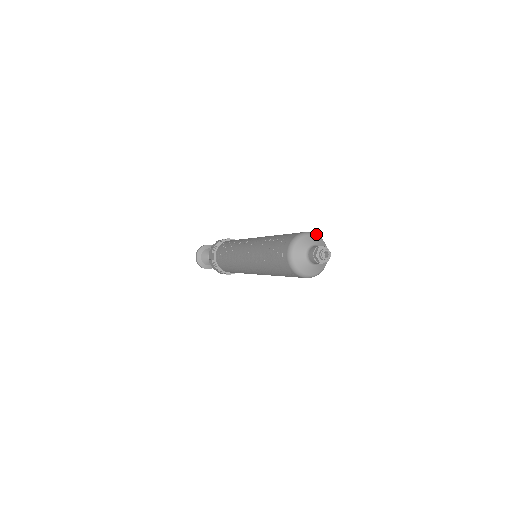
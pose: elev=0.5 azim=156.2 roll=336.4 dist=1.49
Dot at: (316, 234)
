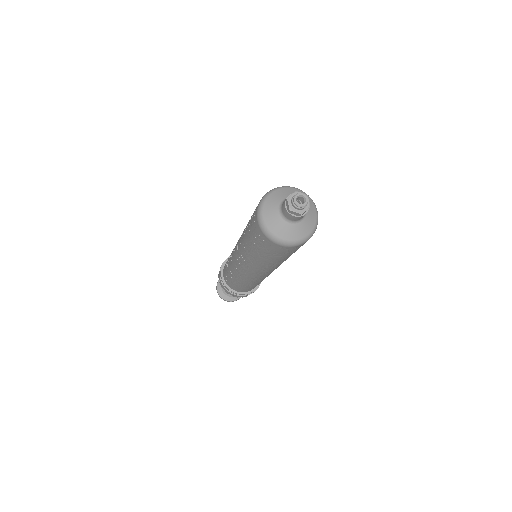
Dot at: occluded
